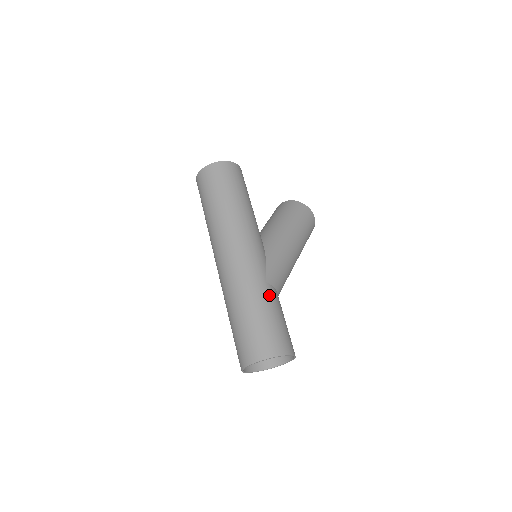
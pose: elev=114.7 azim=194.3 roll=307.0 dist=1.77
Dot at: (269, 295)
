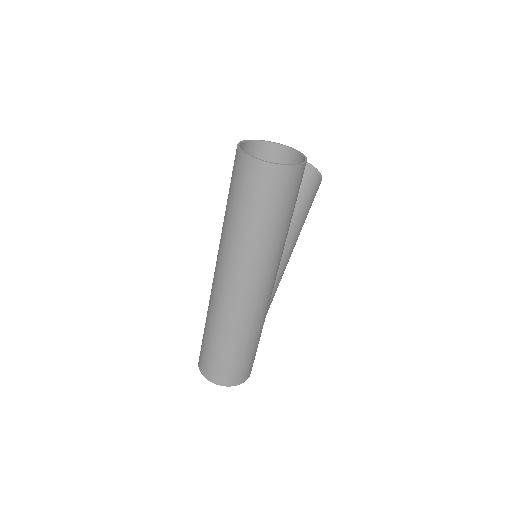
Dot at: occluded
